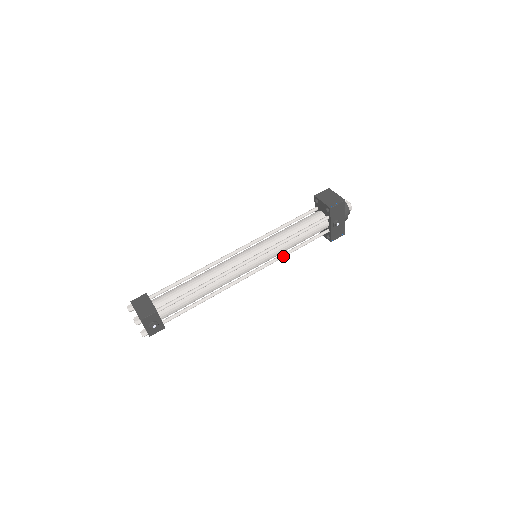
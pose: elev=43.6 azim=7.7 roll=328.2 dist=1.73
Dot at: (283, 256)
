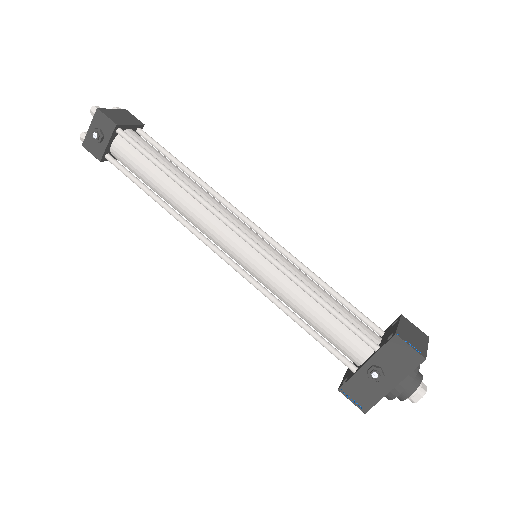
Dot at: (274, 299)
